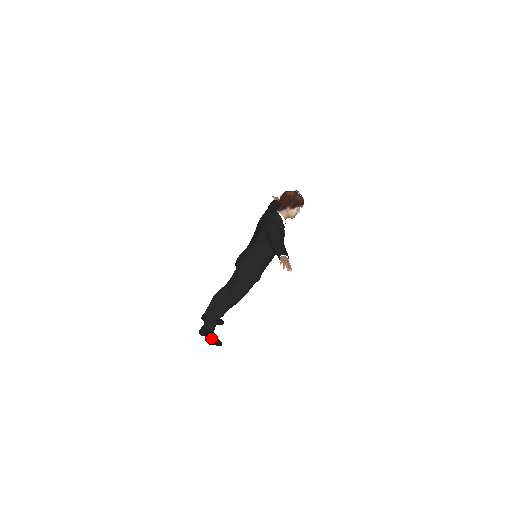
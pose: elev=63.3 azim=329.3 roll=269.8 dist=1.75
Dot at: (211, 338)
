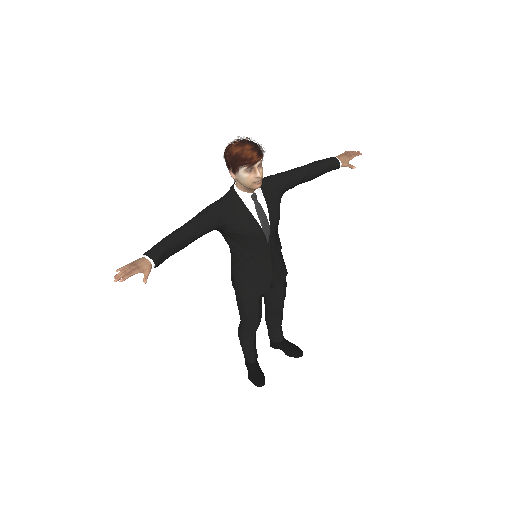
Dot at: (249, 372)
